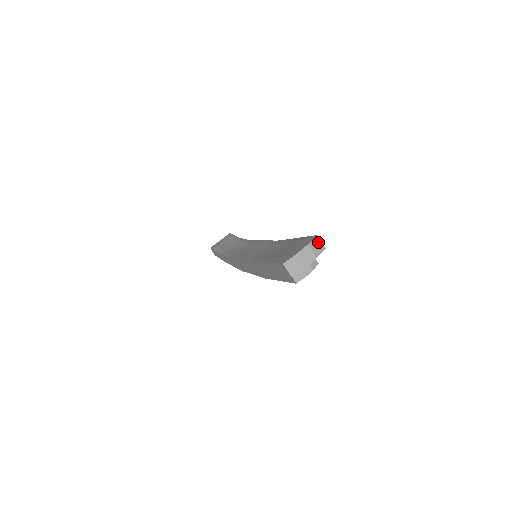
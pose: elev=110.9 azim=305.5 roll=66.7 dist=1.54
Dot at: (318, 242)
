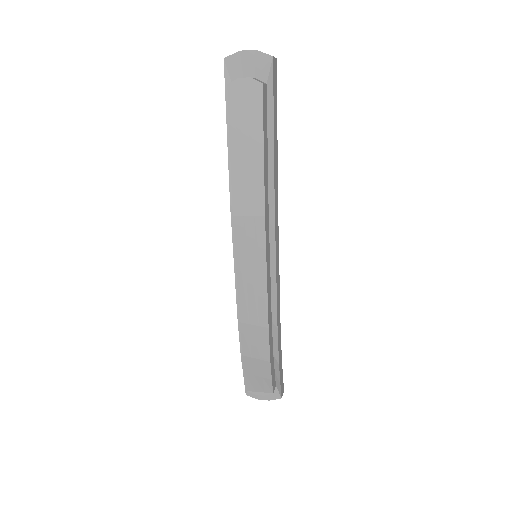
Dot at: occluded
